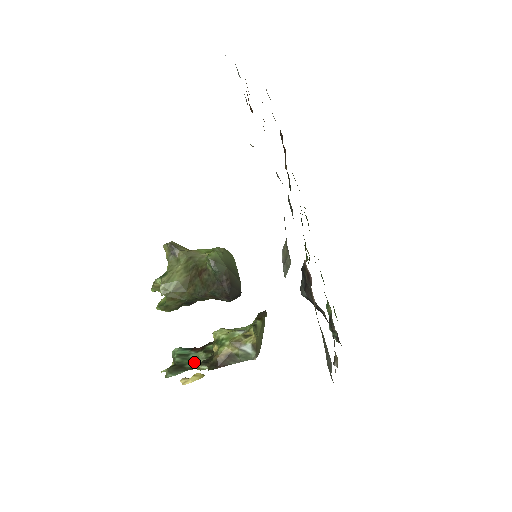
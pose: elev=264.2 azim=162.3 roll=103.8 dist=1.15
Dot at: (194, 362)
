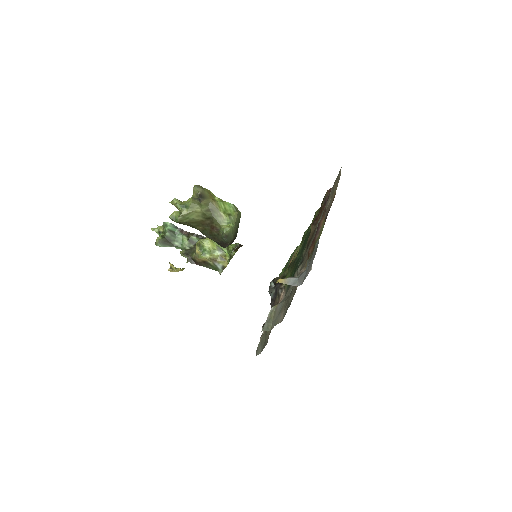
Dot at: (179, 242)
